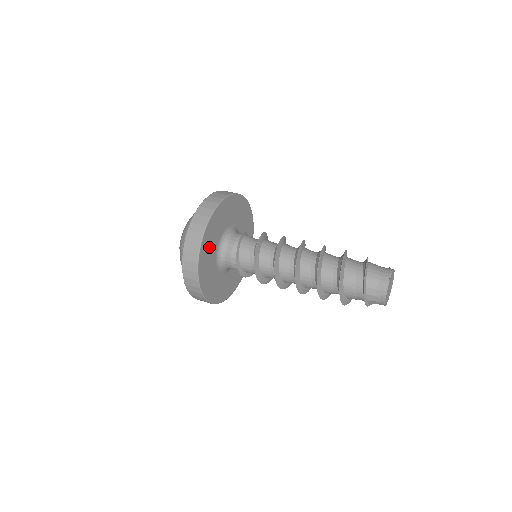
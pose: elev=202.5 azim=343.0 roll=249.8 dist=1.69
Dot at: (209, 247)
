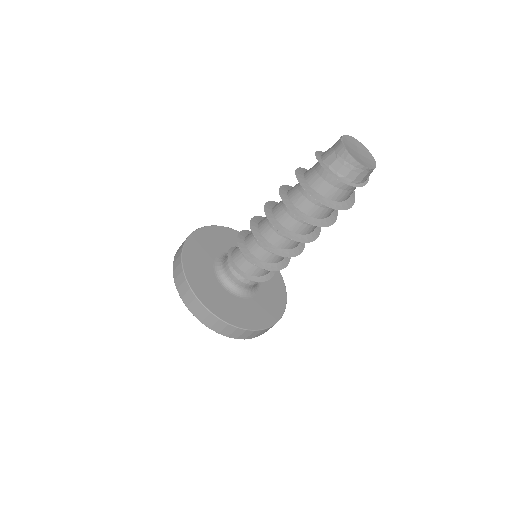
Dot at: (200, 273)
